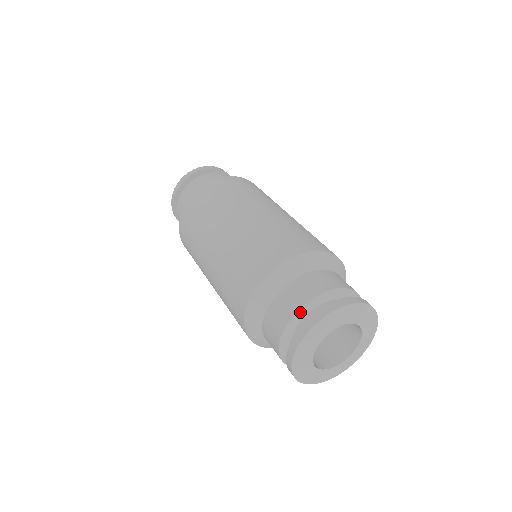
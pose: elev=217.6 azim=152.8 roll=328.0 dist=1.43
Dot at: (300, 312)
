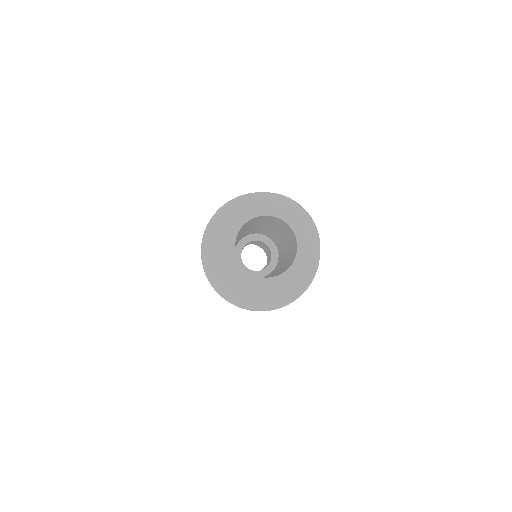
Dot at: occluded
